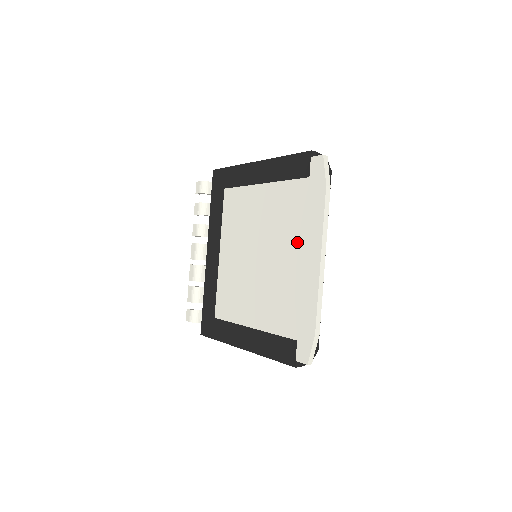
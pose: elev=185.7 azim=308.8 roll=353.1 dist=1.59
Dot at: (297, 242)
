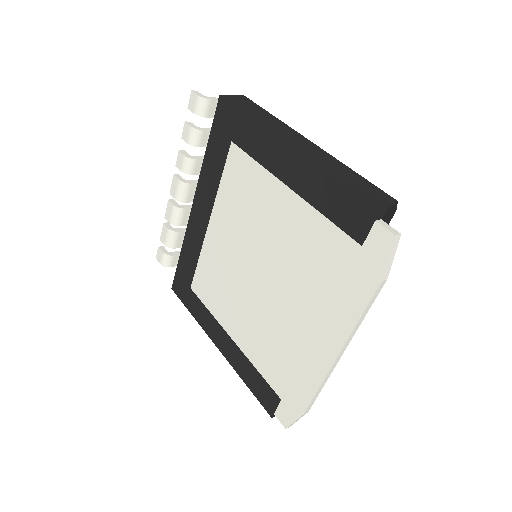
Dot at: (315, 309)
